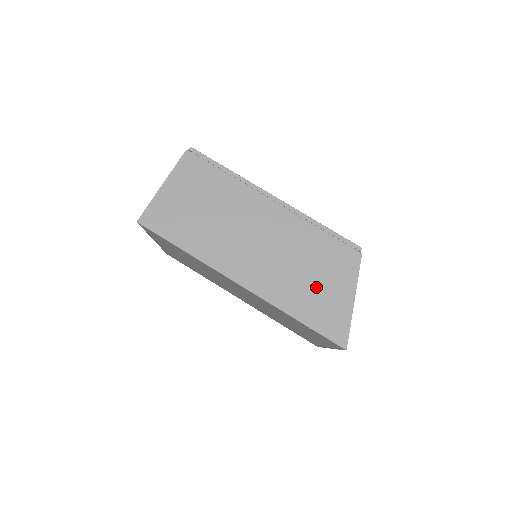
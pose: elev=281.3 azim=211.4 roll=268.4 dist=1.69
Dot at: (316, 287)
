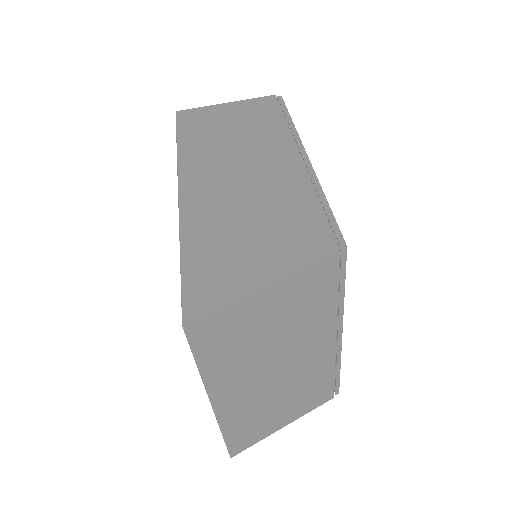
Dot at: (242, 240)
